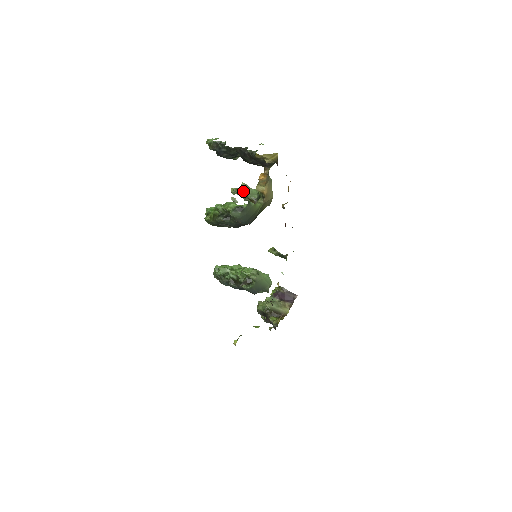
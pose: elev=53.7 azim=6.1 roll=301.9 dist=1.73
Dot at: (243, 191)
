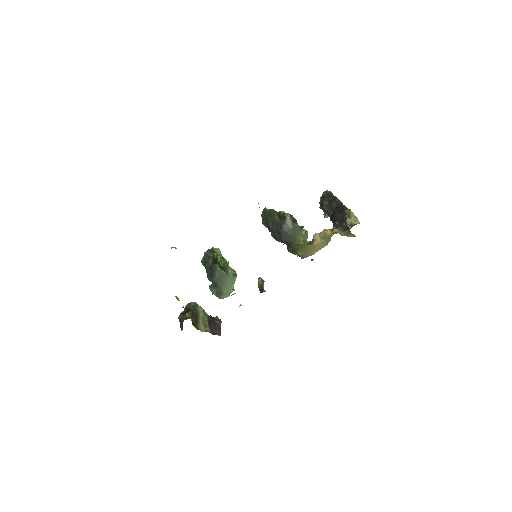
Dot at: occluded
